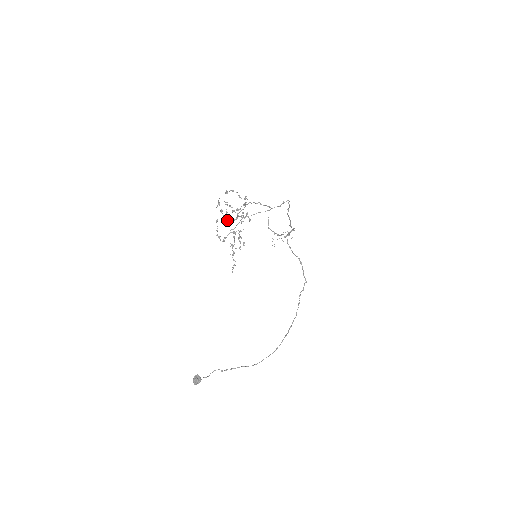
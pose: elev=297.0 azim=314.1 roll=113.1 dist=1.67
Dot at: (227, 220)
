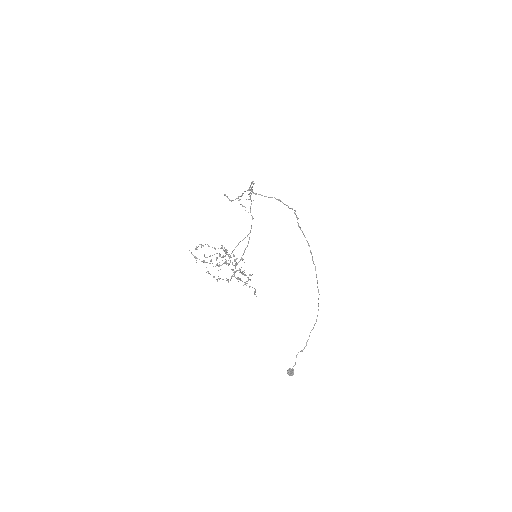
Dot at: (216, 265)
